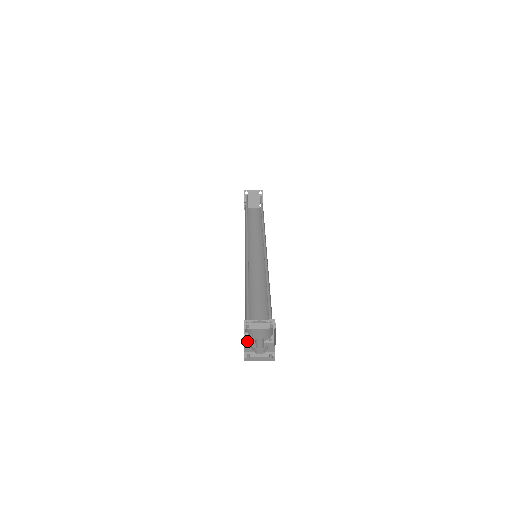
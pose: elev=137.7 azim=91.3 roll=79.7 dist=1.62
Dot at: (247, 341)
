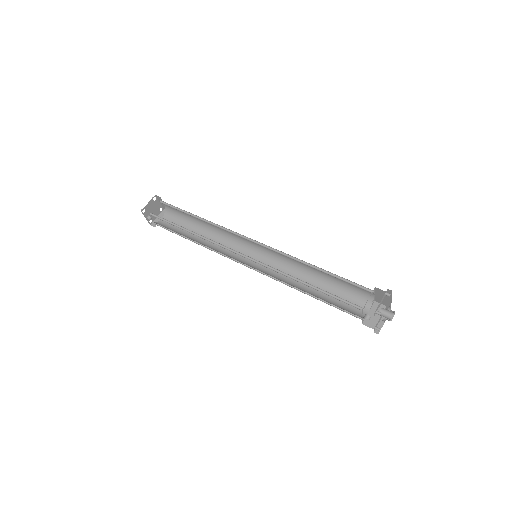
Dot at: (363, 321)
